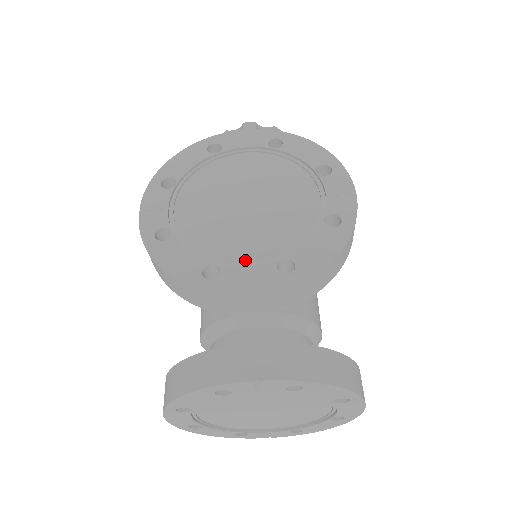
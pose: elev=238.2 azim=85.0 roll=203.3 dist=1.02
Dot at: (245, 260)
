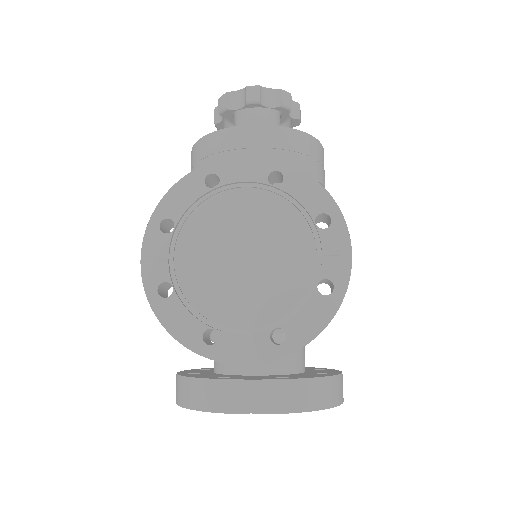
Dot at: (241, 324)
